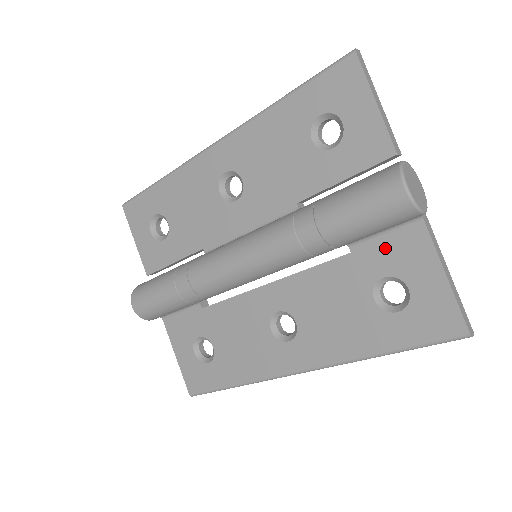
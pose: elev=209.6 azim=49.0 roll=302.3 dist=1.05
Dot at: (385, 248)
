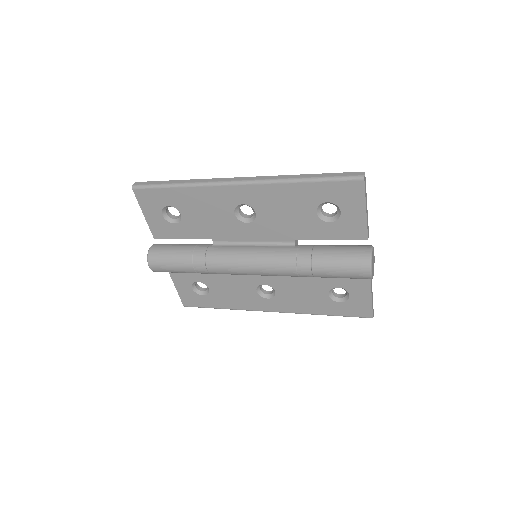
Dot at: occluded
